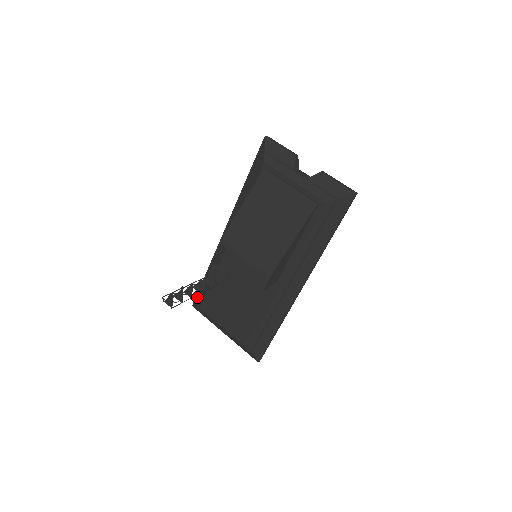
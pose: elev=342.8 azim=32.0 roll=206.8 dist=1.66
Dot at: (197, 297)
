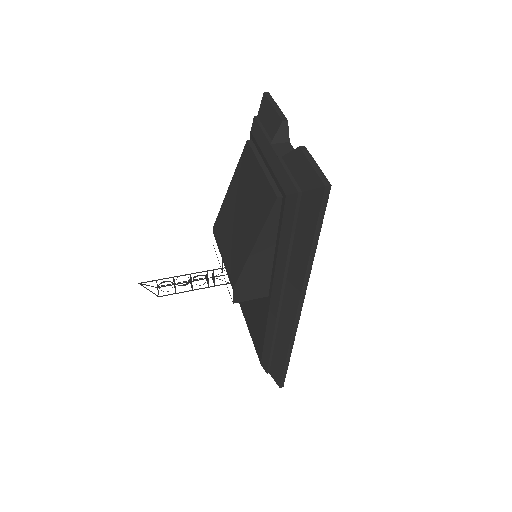
Dot at: occluded
